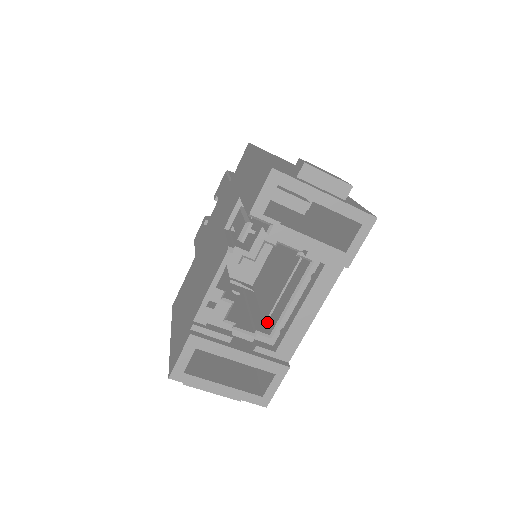
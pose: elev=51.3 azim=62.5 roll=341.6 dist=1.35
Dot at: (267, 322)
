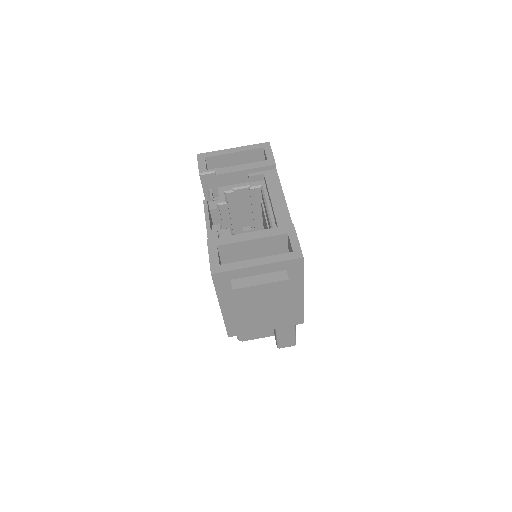
Dot at: occluded
